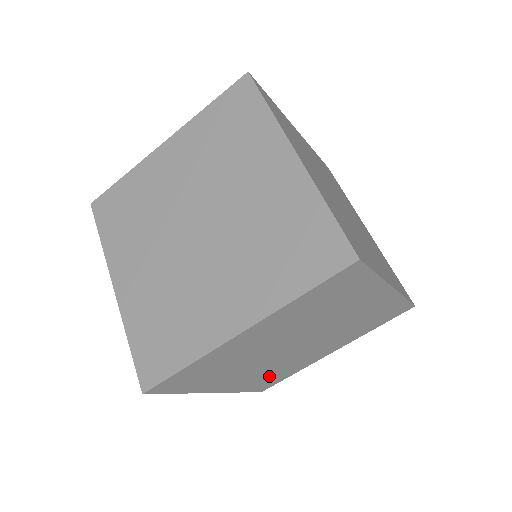
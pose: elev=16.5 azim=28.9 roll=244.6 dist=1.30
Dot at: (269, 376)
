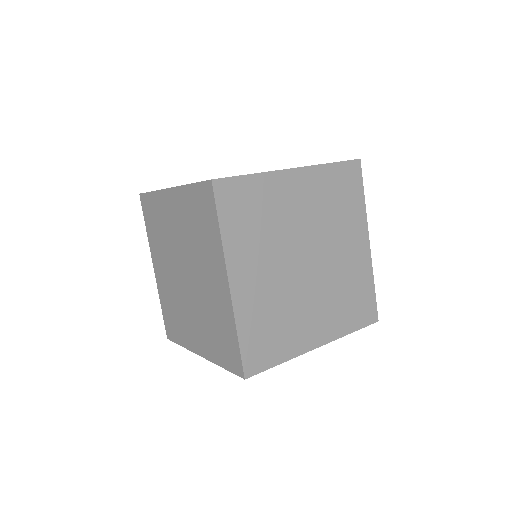
Dot at: occluded
